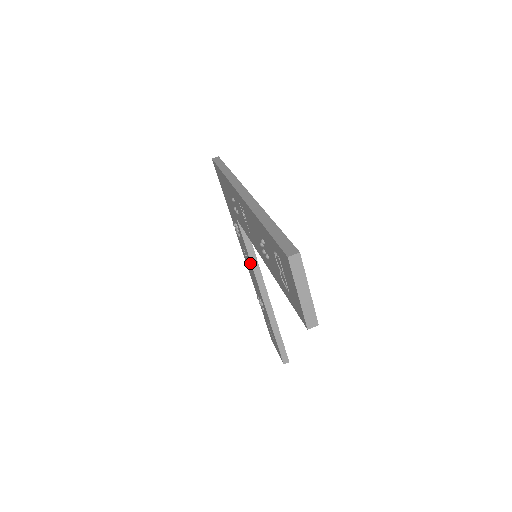
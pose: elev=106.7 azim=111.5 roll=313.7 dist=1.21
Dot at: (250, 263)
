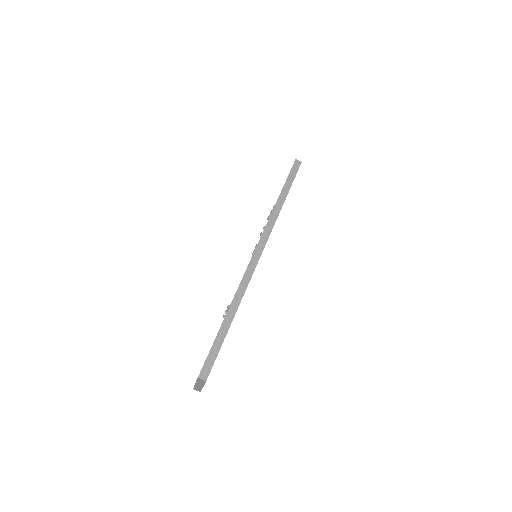
Dot at: occluded
